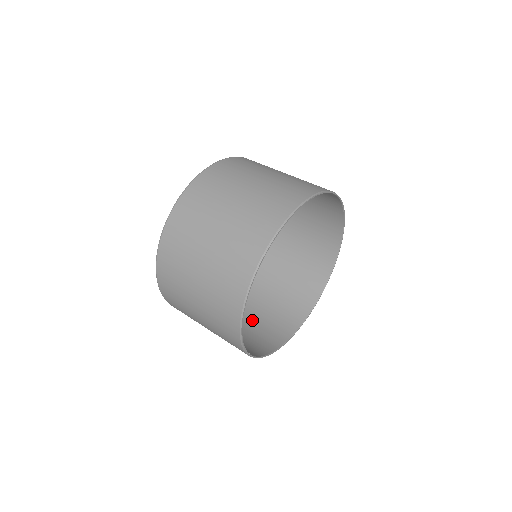
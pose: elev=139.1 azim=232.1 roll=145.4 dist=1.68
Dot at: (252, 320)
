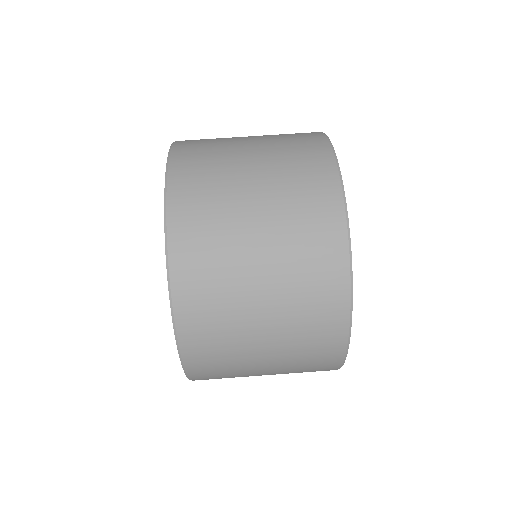
Dot at: occluded
